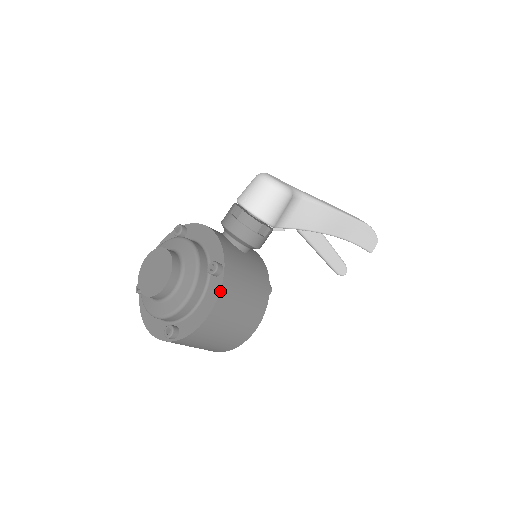
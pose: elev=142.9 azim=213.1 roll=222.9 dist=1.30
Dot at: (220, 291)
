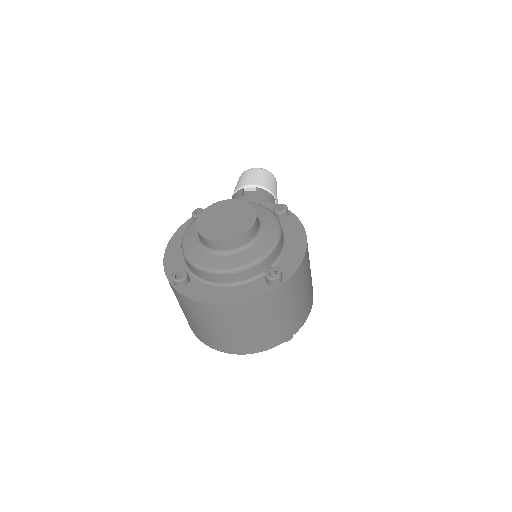
Dot at: (301, 223)
